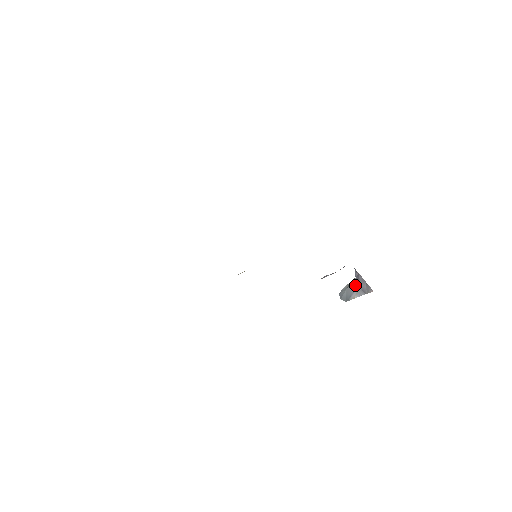
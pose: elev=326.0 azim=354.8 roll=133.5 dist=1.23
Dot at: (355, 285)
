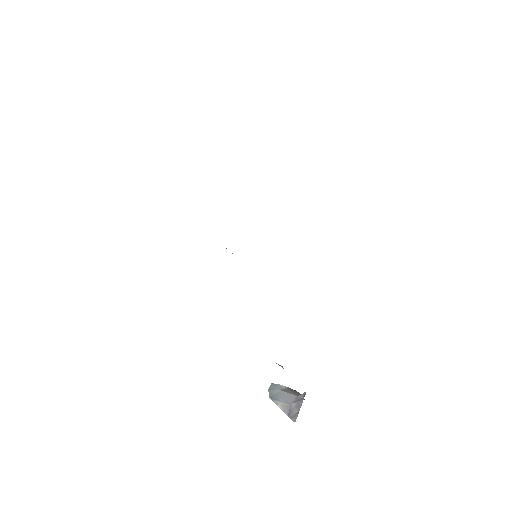
Dot at: (290, 399)
